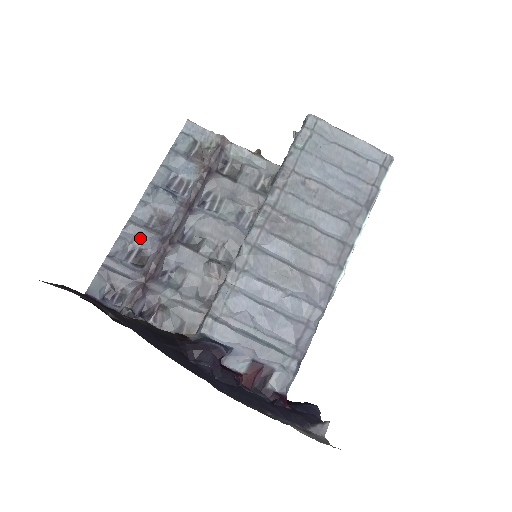
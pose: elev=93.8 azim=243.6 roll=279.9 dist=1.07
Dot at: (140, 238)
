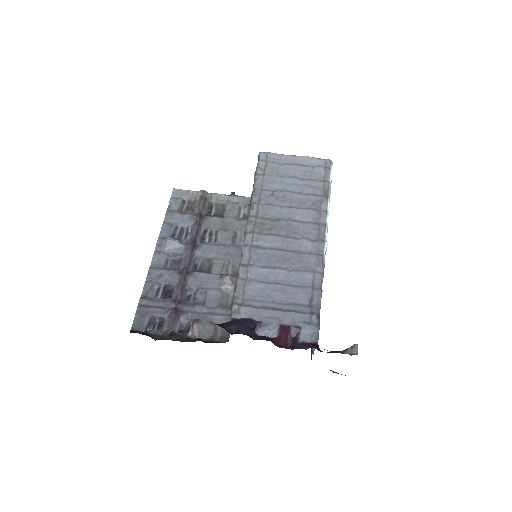
Dot at: (162, 277)
